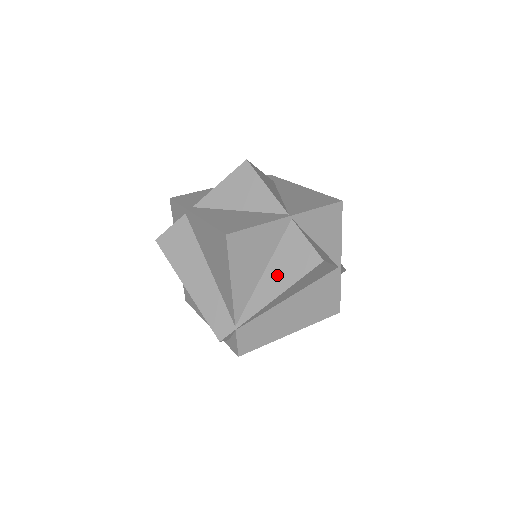
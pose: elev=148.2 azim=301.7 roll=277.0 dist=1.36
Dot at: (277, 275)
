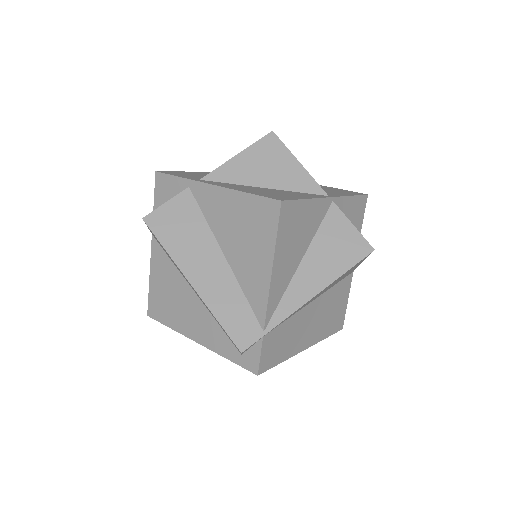
Dot at: (318, 266)
